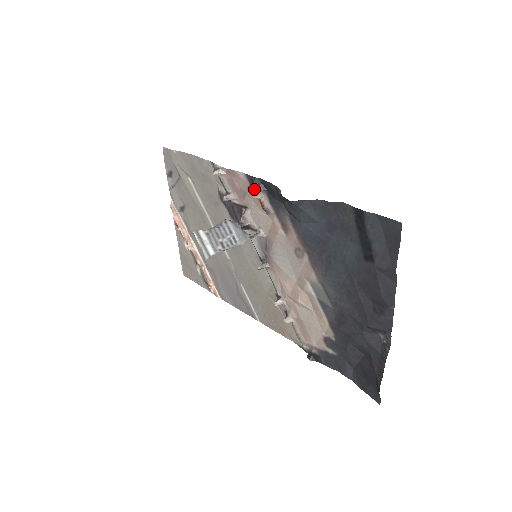
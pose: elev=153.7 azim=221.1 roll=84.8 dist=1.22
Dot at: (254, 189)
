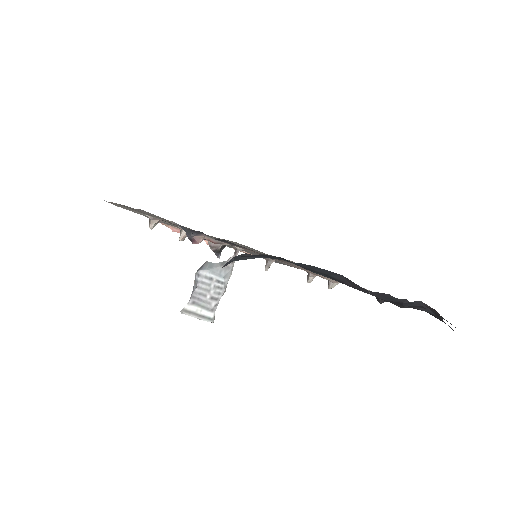
Dot at: (189, 238)
